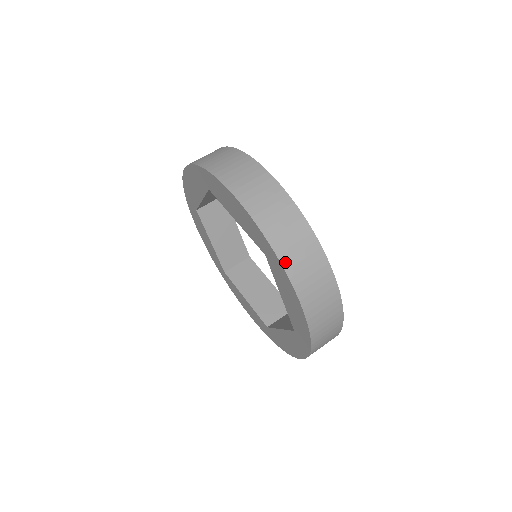
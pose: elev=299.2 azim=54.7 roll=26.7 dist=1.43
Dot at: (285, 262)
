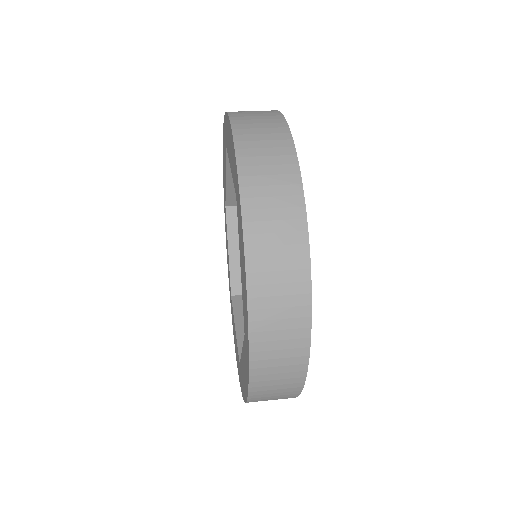
Dot at: occluded
